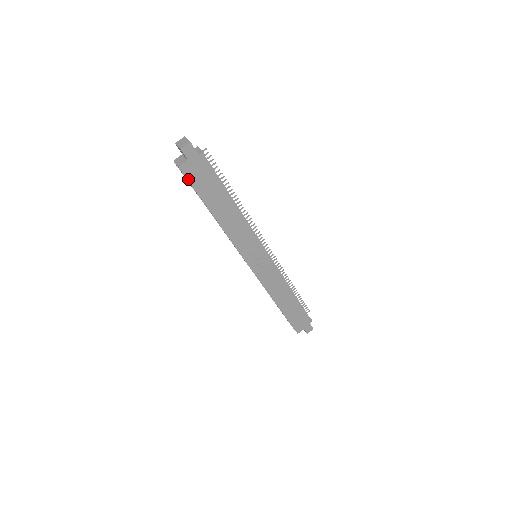
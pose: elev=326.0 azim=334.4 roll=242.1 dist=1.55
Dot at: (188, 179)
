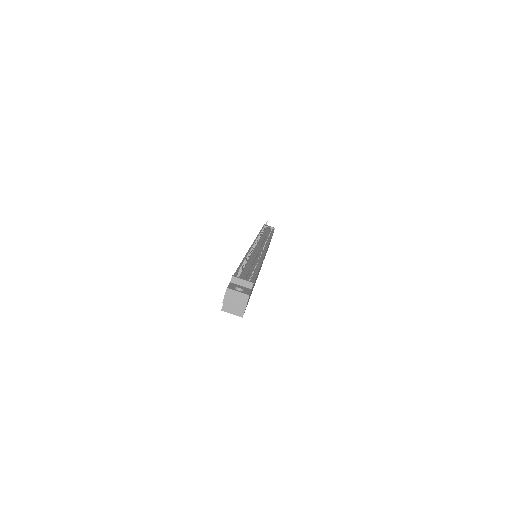
Dot at: occluded
